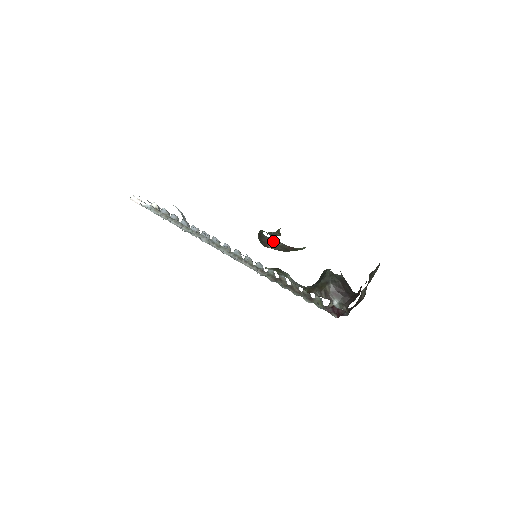
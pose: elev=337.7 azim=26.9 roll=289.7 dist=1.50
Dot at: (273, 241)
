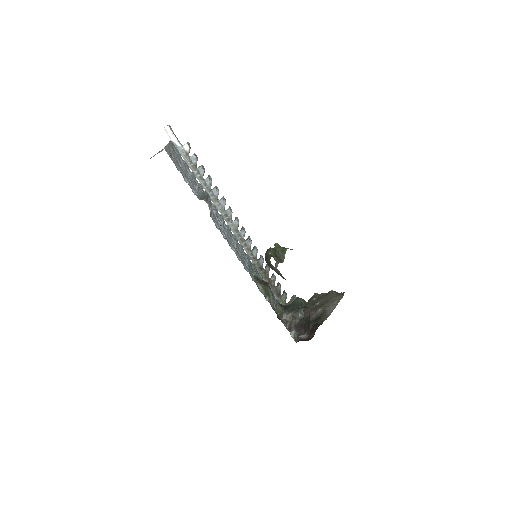
Dot at: (275, 269)
